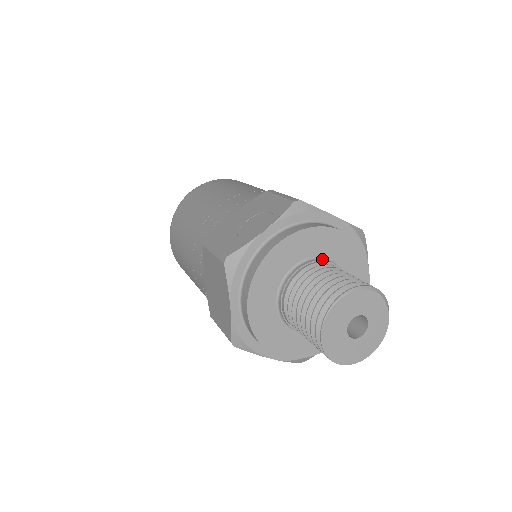
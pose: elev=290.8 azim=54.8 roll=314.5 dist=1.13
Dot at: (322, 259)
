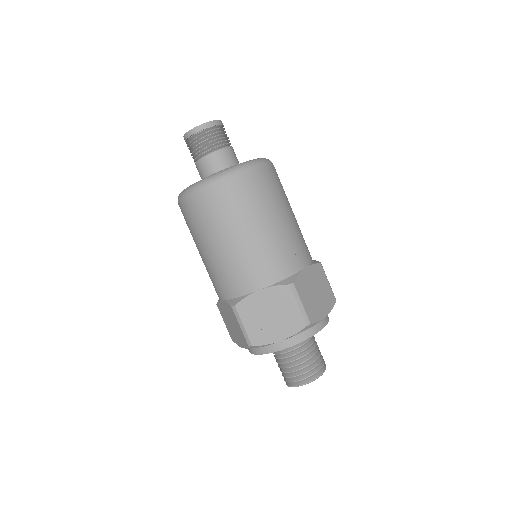
Dot at: occluded
